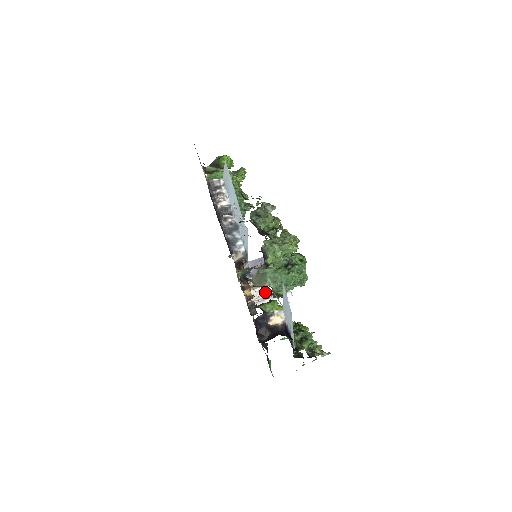
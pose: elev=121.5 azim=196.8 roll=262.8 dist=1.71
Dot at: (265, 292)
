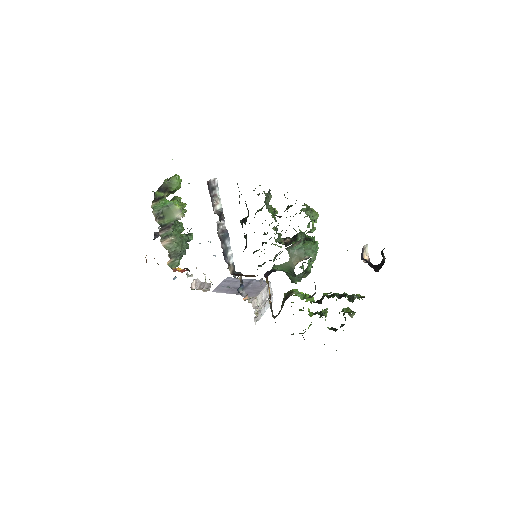
Dot at: (262, 300)
